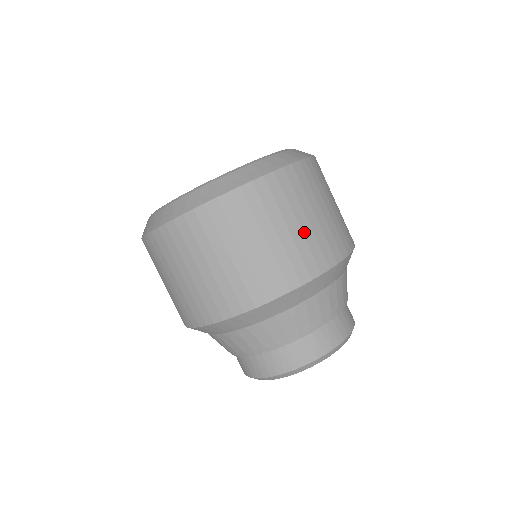
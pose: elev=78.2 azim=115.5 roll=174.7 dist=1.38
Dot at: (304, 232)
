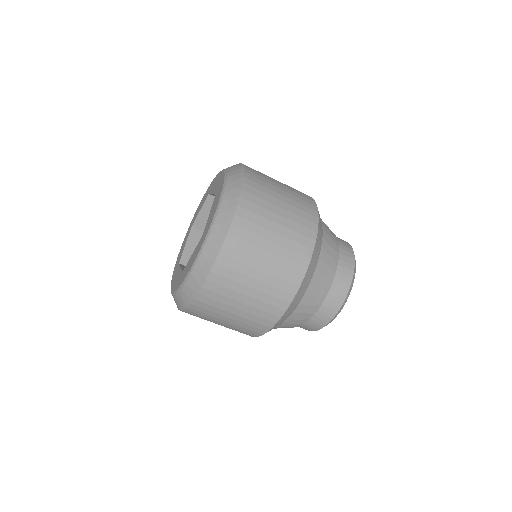
Dot at: (273, 262)
